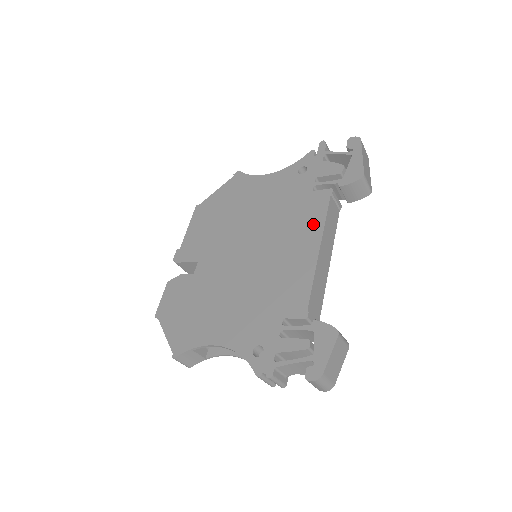
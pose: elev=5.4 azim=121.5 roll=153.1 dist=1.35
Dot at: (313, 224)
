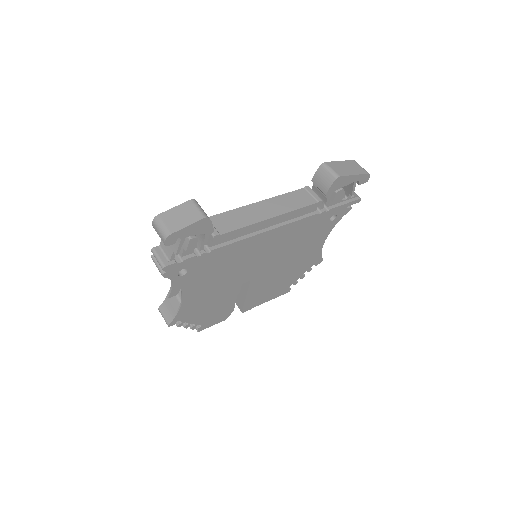
Dot at: occluded
